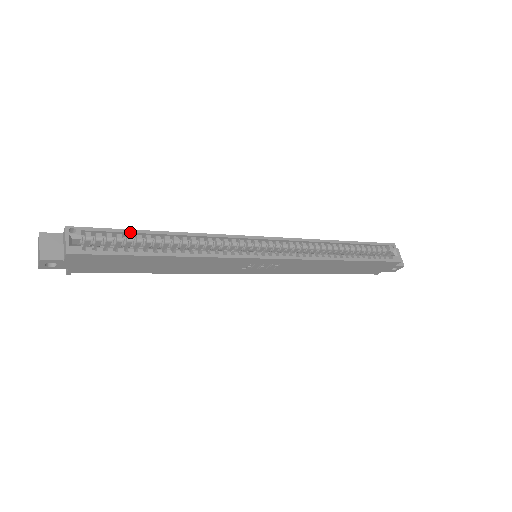
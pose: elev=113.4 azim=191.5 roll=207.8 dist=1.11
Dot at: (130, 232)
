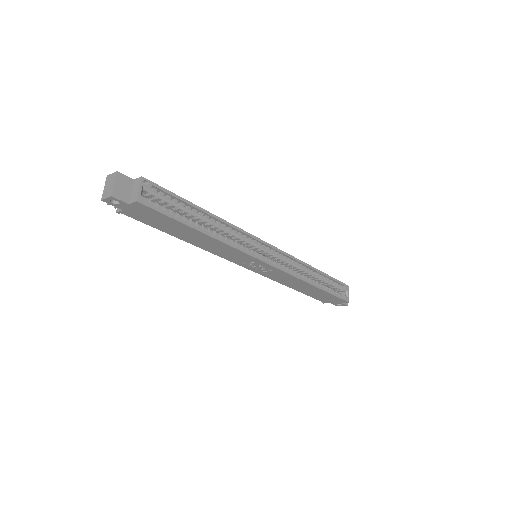
Dot at: (185, 202)
